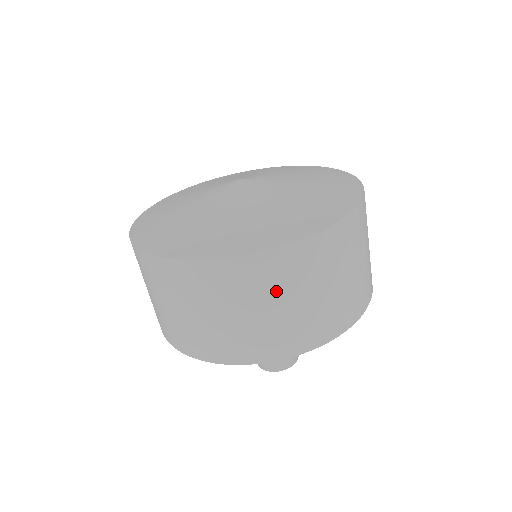
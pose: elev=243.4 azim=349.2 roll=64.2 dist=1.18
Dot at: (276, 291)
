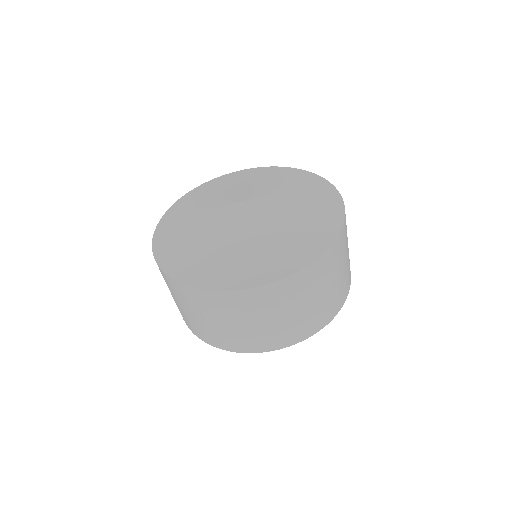
Dot at: (277, 308)
